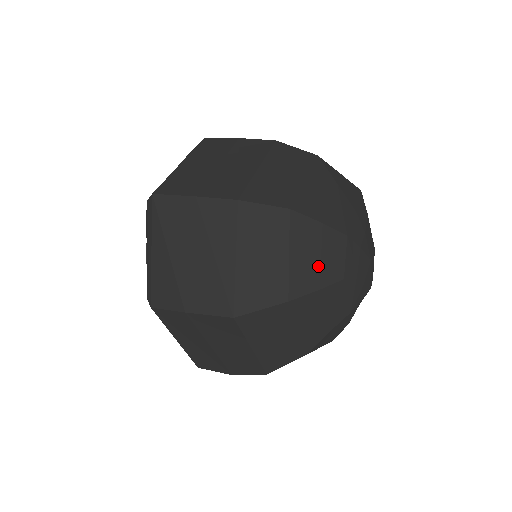
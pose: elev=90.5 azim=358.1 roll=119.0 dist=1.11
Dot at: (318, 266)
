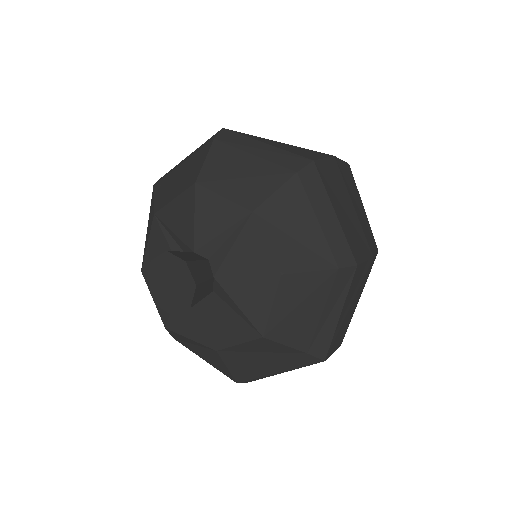
Dot at: occluded
